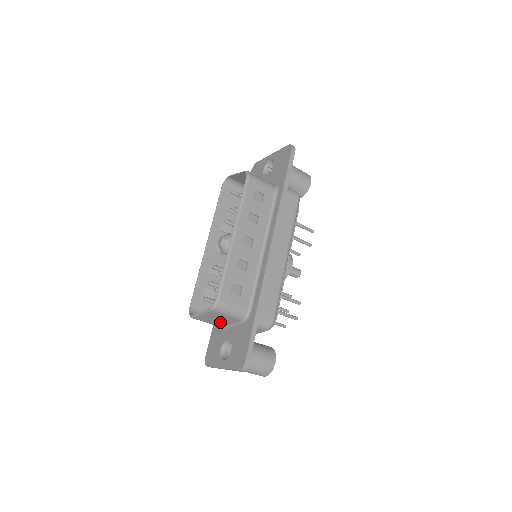
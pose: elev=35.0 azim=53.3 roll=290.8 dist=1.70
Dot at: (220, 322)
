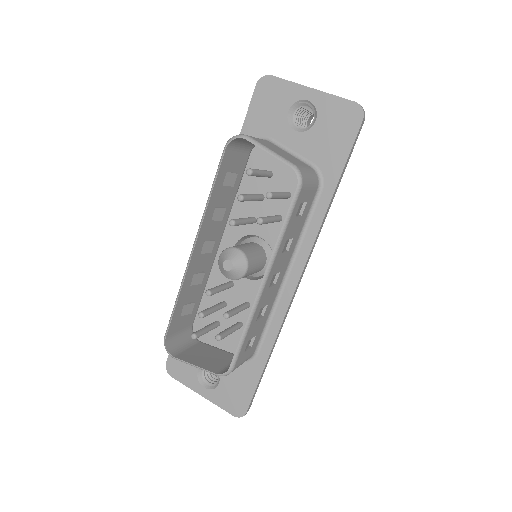
Dot at: (207, 353)
